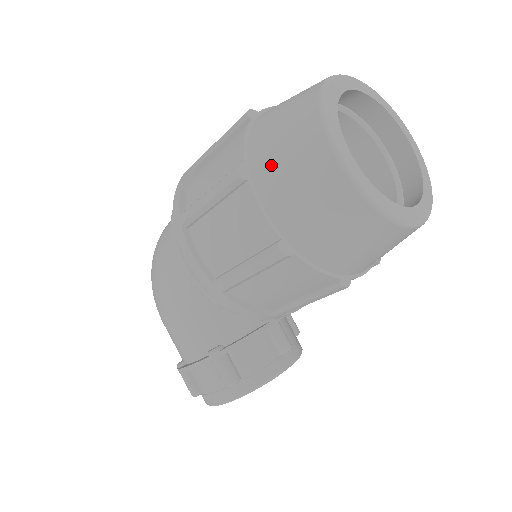
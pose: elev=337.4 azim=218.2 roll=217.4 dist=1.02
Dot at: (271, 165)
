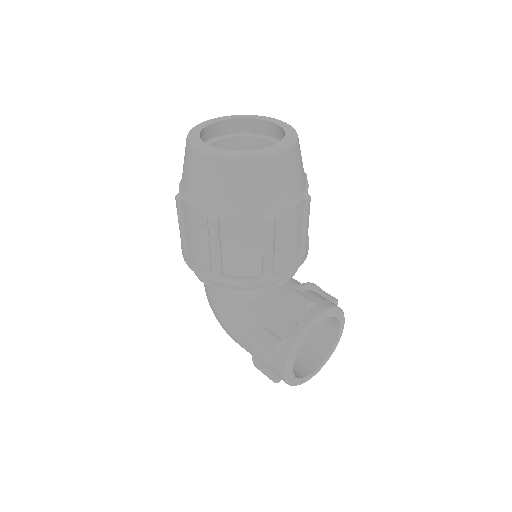
Dot at: (185, 182)
